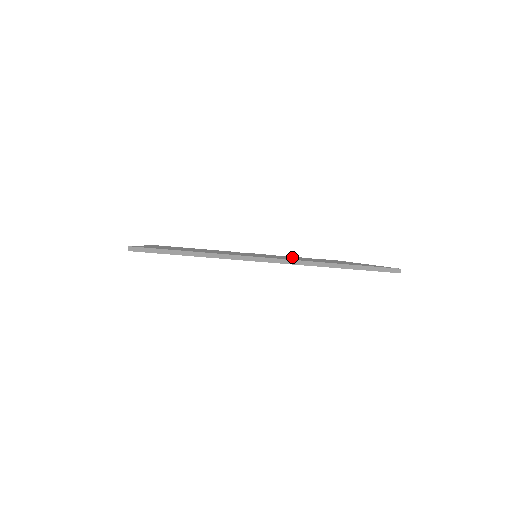
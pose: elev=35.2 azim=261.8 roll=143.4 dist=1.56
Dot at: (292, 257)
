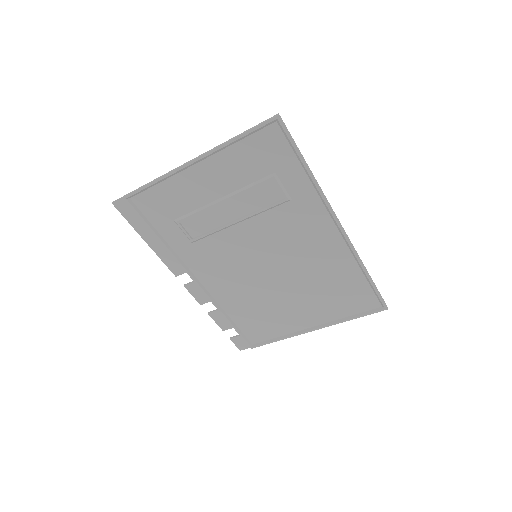
Dot at: (254, 293)
